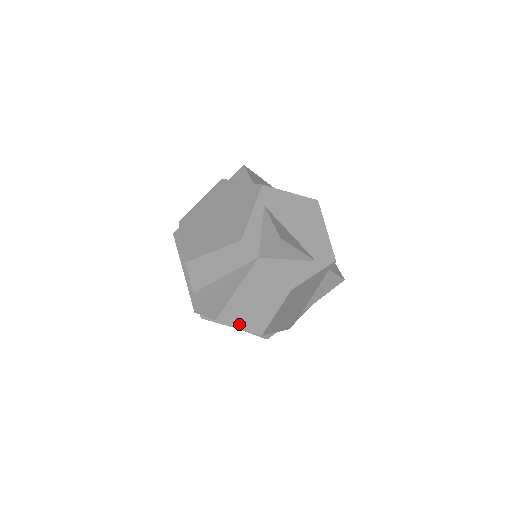
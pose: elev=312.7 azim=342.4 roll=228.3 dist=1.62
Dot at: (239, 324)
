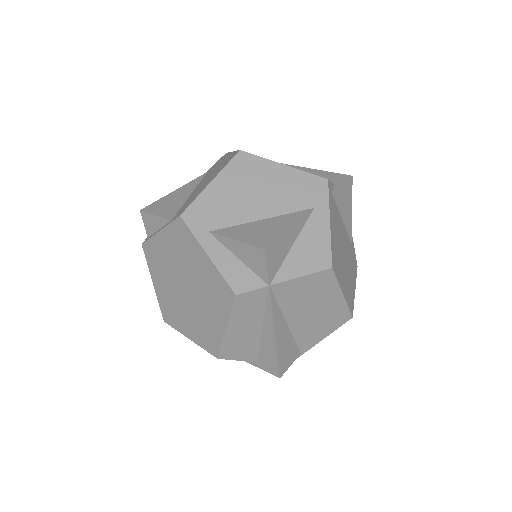
Dot at: (323, 334)
